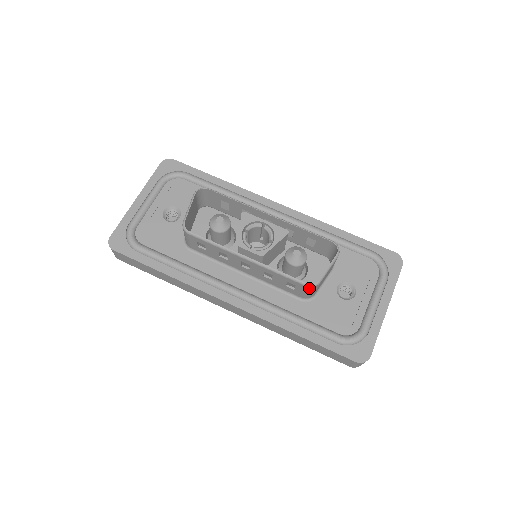
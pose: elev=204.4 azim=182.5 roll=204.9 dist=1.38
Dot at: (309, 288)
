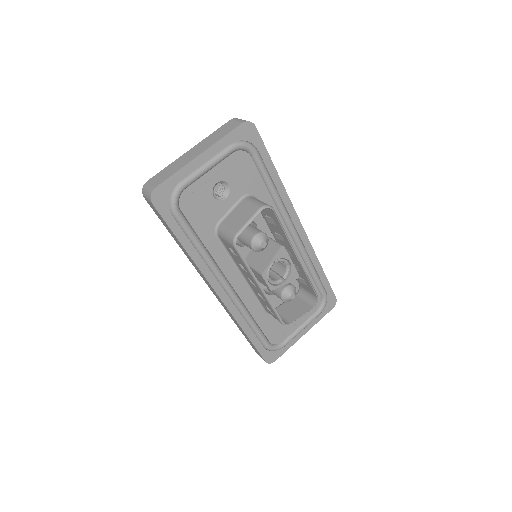
Dot at: (281, 323)
